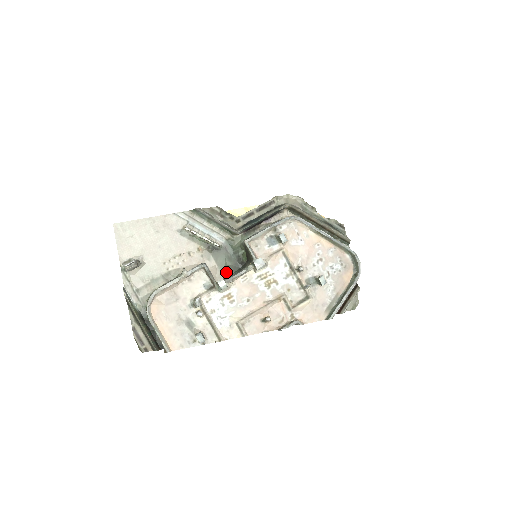
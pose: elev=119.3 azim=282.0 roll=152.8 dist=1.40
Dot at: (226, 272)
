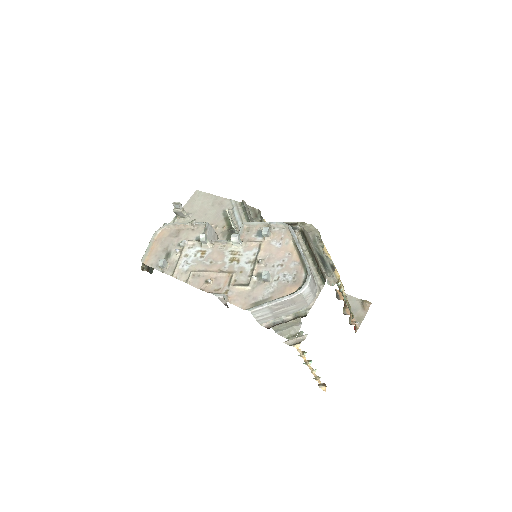
Dot at: occluded
